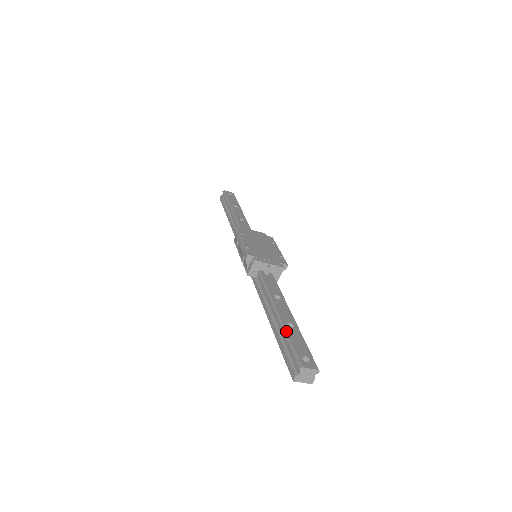
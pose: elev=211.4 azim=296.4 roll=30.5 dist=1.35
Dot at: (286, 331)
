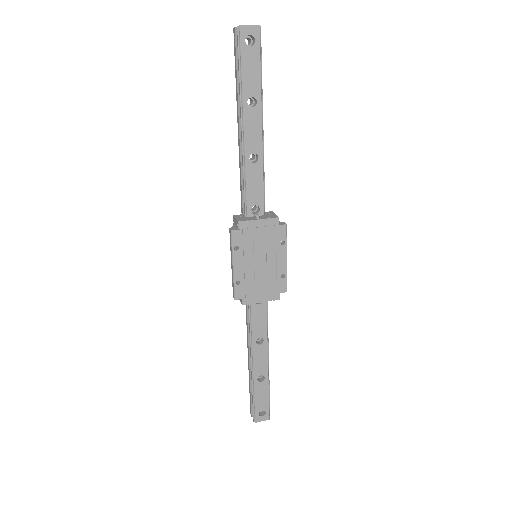
Dot at: (253, 388)
